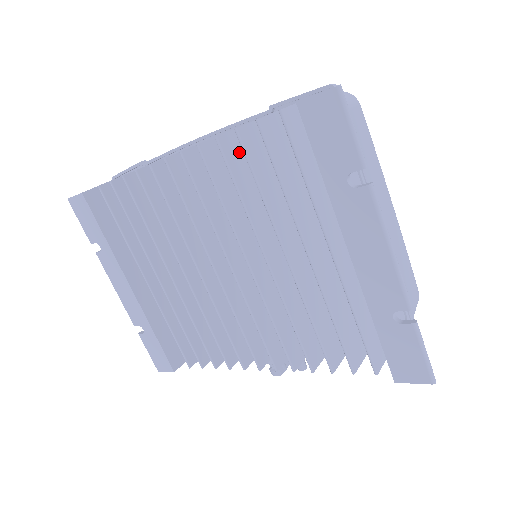
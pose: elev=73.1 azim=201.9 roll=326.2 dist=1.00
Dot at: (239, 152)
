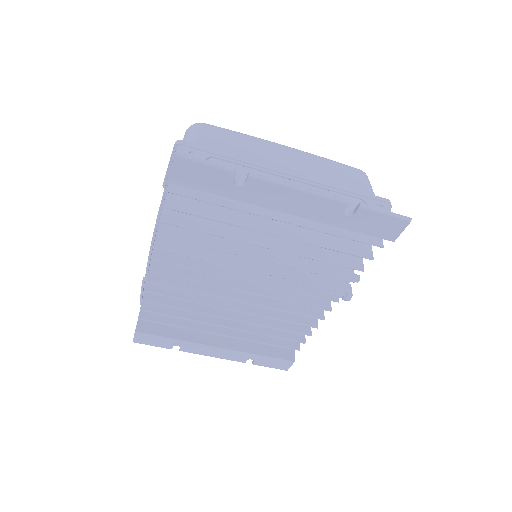
Dot at: occluded
